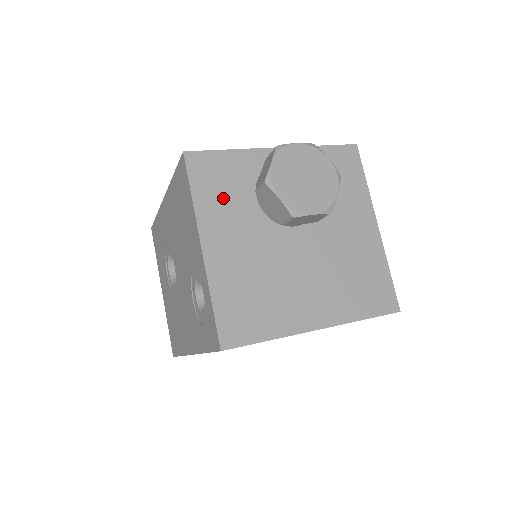
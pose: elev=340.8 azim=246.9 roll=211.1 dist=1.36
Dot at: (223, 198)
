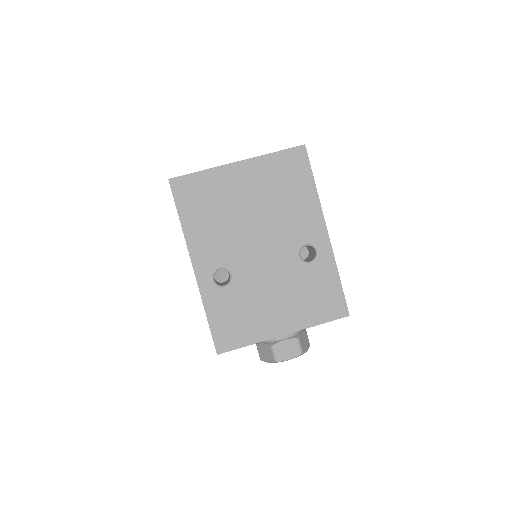
Dot at: occluded
